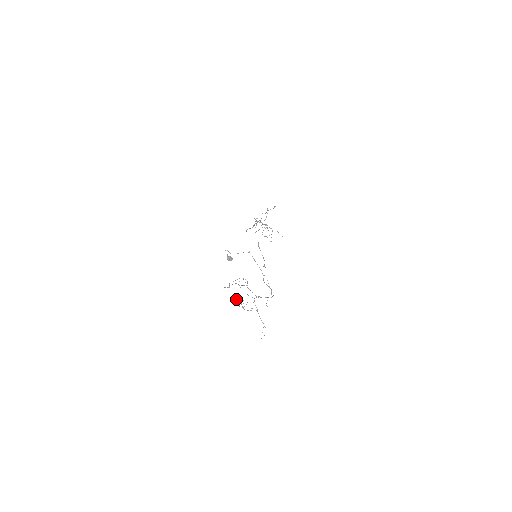
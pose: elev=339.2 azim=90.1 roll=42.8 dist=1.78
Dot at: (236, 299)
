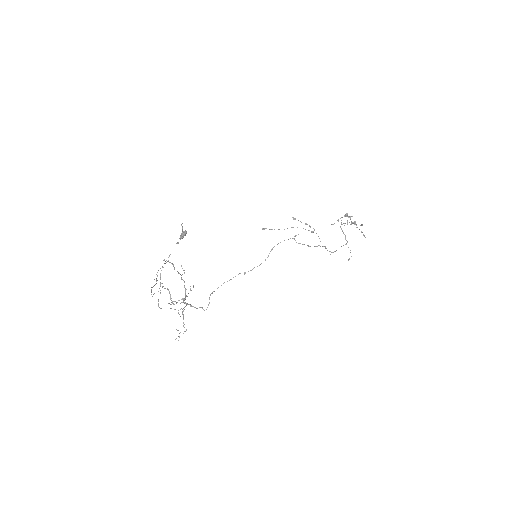
Dot at: (157, 280)
